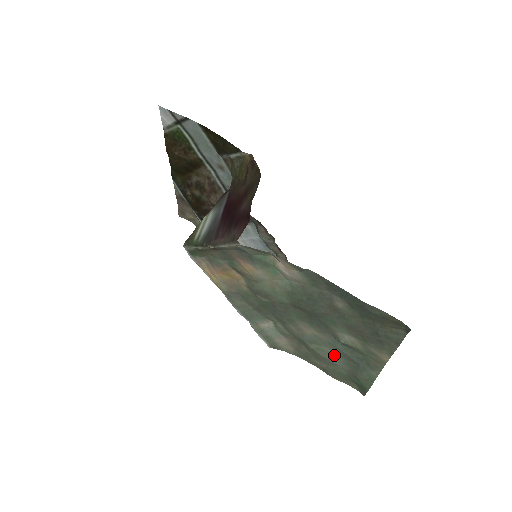
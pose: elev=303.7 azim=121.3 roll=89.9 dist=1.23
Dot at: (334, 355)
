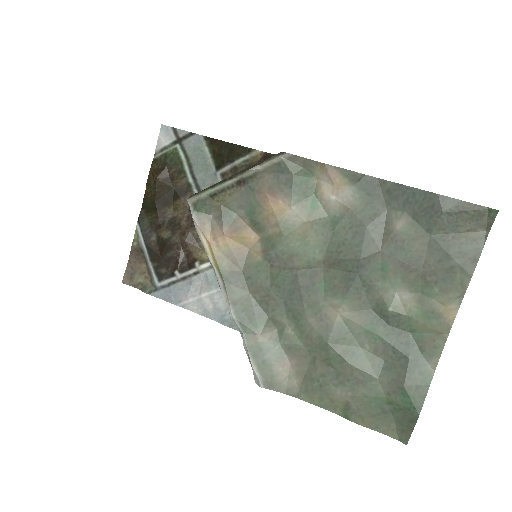
Dot at: (368, 359)
